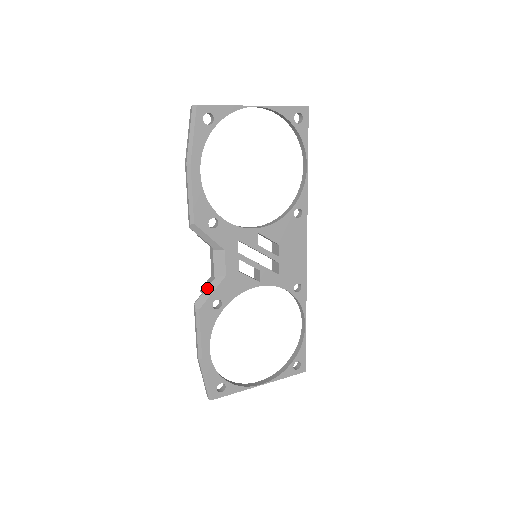
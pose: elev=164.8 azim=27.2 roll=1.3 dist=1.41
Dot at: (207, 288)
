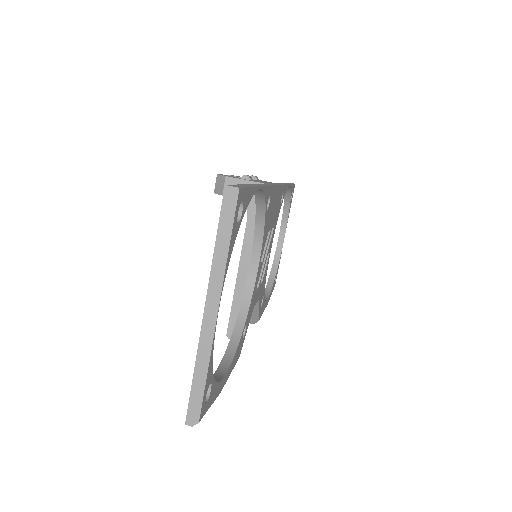
Dot at: (252, 315)
